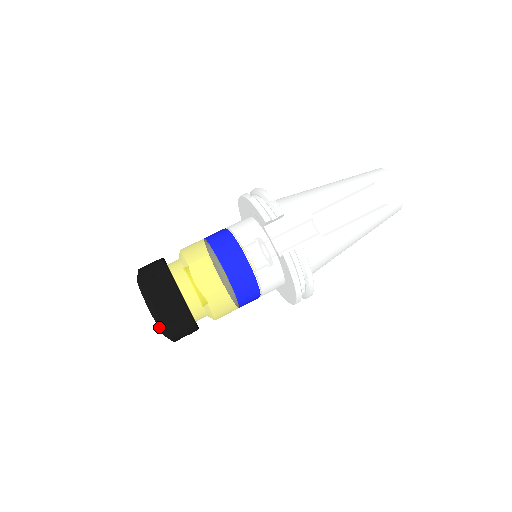
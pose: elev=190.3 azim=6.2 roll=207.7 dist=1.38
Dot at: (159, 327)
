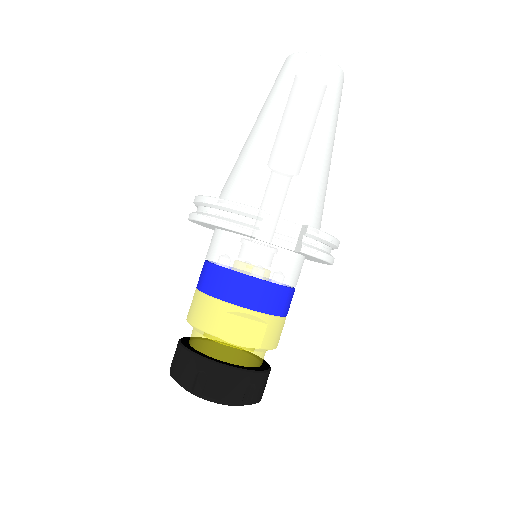
Dot at: occluded
